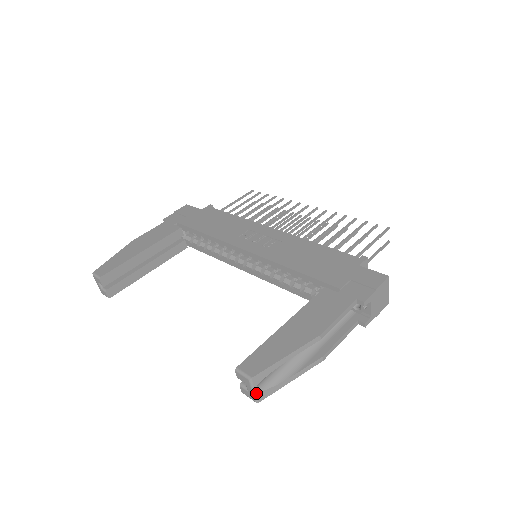
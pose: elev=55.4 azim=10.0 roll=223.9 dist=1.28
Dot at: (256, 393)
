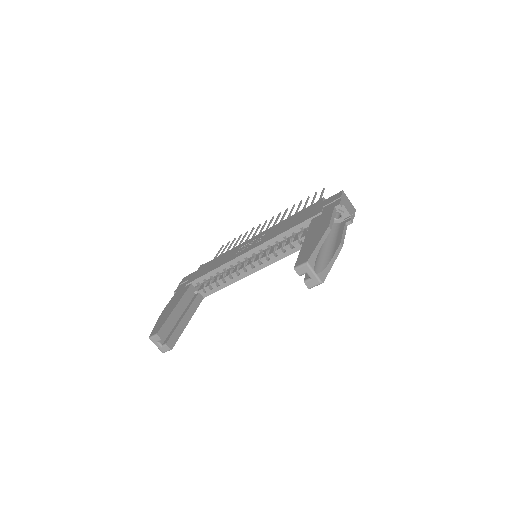
Dot at: (317, 275)
